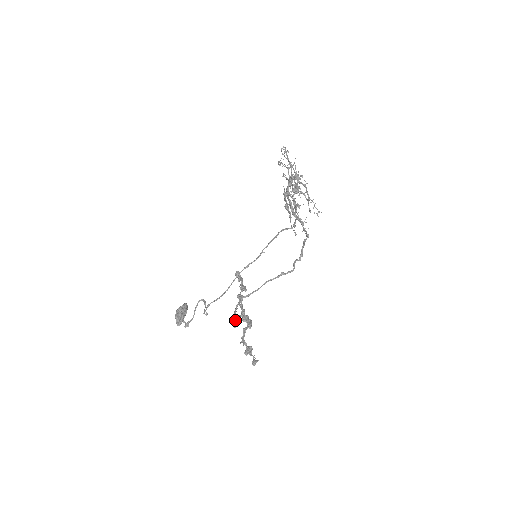
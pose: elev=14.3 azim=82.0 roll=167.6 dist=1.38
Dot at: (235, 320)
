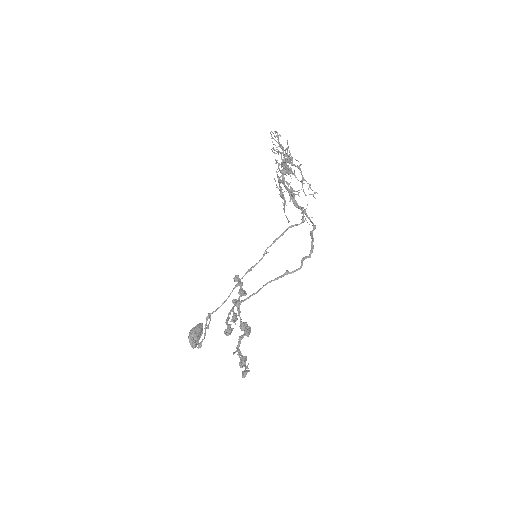
Dot at: (227, 327)
